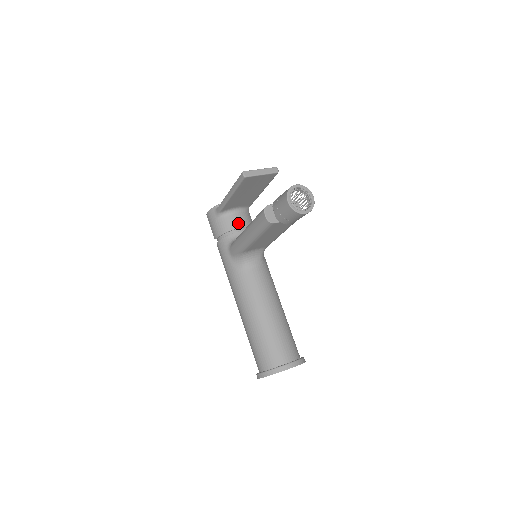
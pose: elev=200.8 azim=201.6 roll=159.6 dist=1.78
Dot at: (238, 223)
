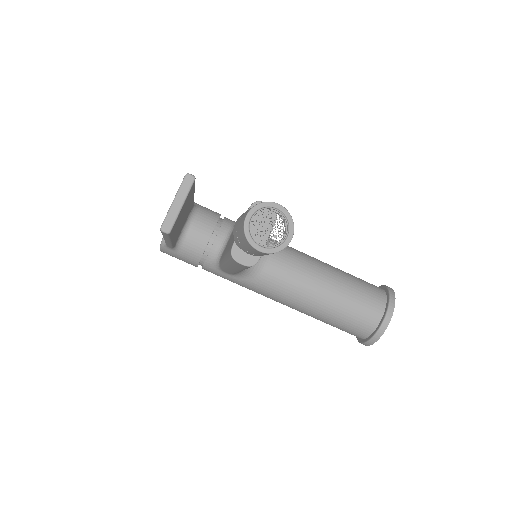
Dot at: (202, 238)
